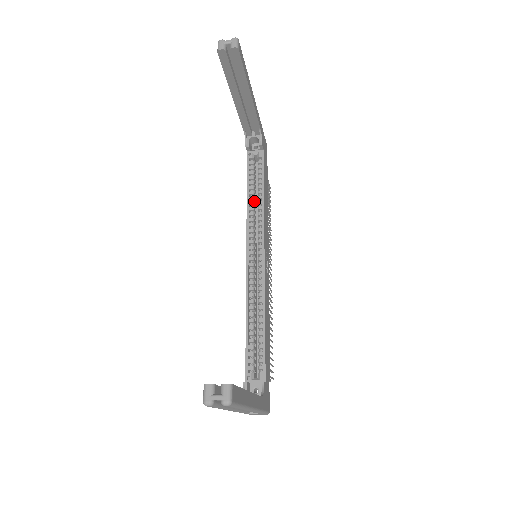
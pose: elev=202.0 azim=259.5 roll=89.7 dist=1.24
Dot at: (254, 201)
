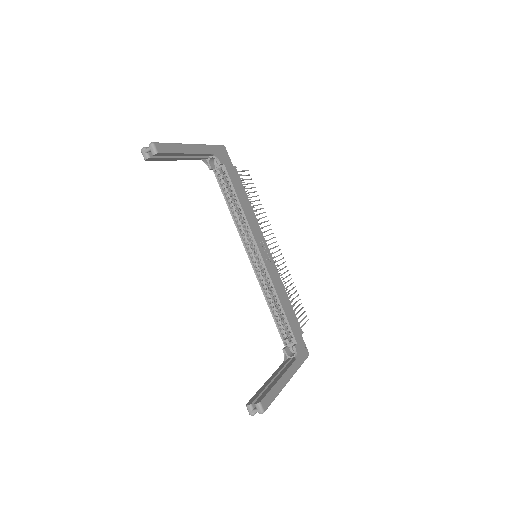
Dot at: (236, 210)
